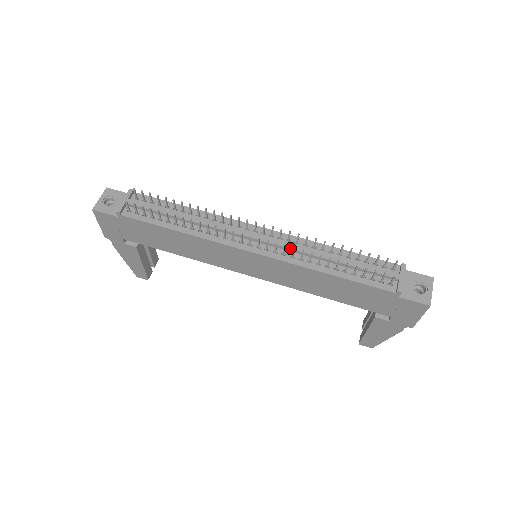
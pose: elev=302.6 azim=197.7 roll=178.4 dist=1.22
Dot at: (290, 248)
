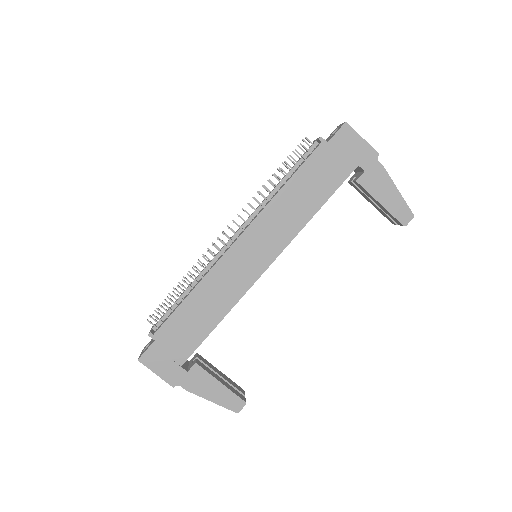
Dot at: (253, 213)
